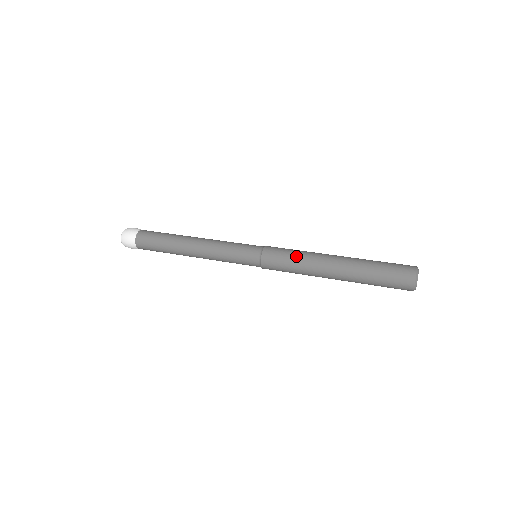
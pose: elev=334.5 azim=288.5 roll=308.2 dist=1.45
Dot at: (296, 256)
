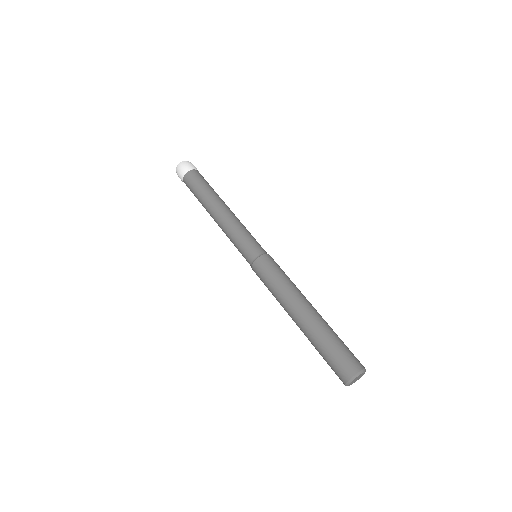
Dot at: (278, 283)
